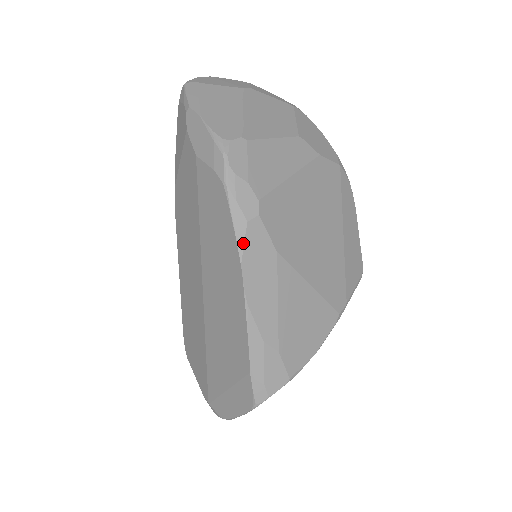
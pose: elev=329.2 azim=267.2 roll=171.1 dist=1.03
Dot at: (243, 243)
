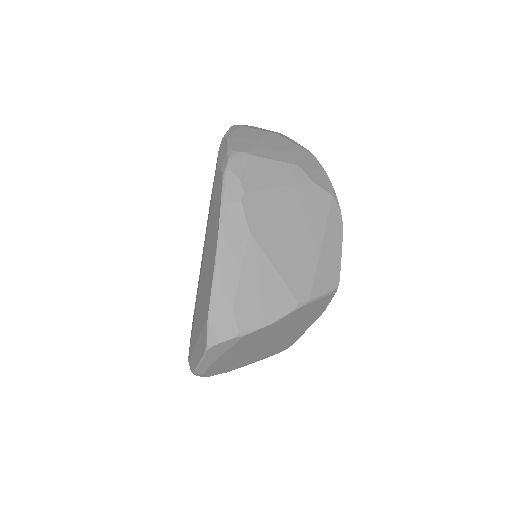
Dot at: (224, 217)
